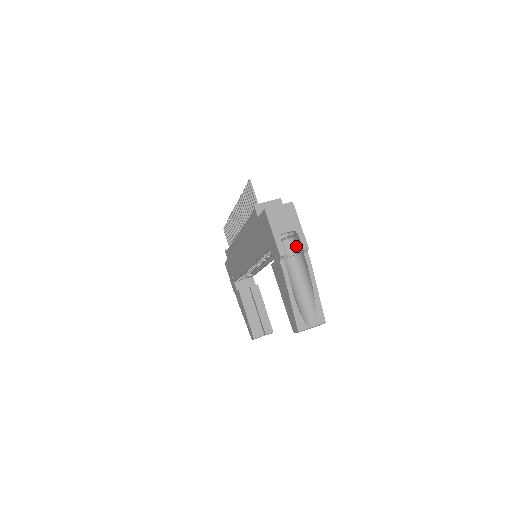
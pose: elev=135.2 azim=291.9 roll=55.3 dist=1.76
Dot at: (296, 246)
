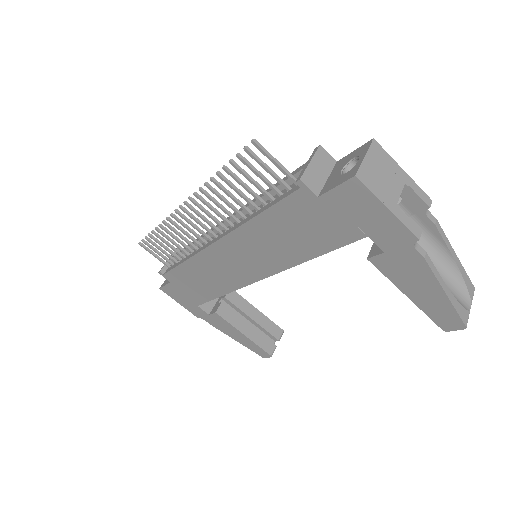
Dot at: (401, 208)
